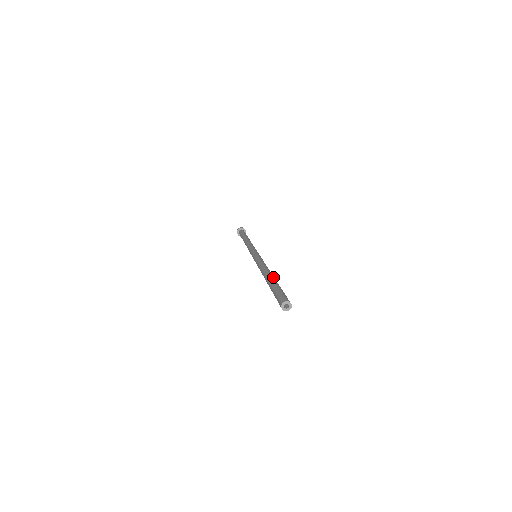
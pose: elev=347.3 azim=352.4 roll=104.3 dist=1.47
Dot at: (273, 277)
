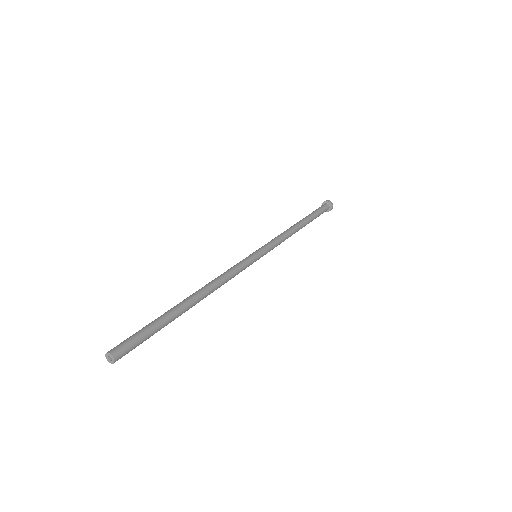
Dot at: (180, 303)
